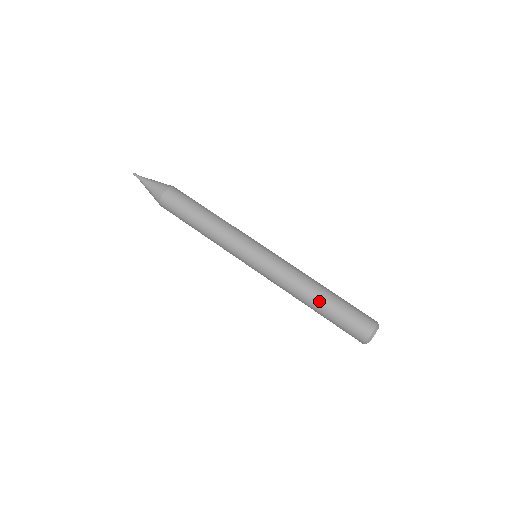
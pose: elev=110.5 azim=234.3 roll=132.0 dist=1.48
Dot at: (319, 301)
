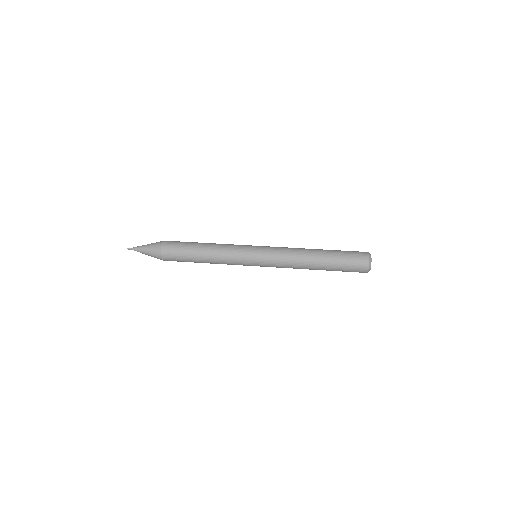
Dot at: (321, 250)
